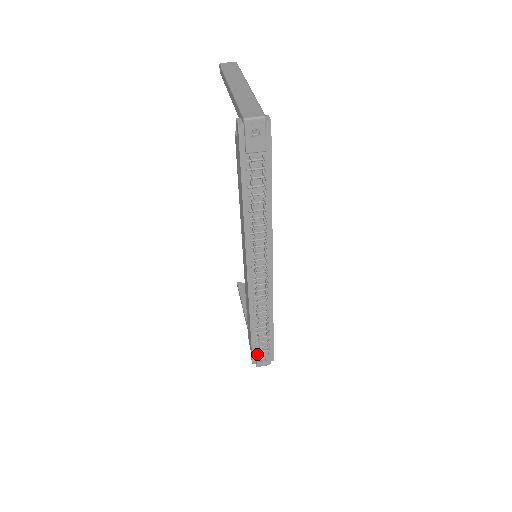
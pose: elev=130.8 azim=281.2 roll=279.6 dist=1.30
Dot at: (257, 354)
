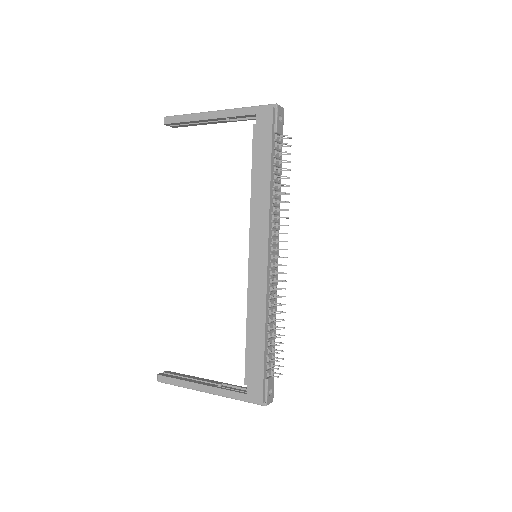
Dot at: (268, 382)
